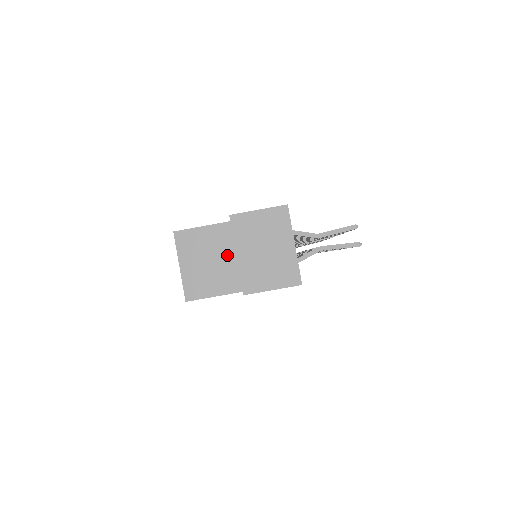
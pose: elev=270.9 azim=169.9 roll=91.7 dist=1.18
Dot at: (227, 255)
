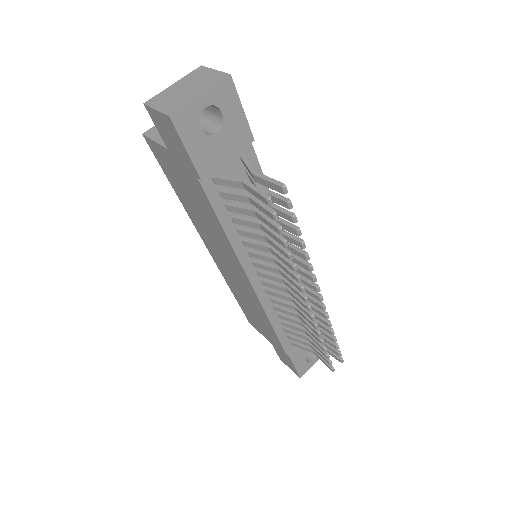
Dot at: occluded
